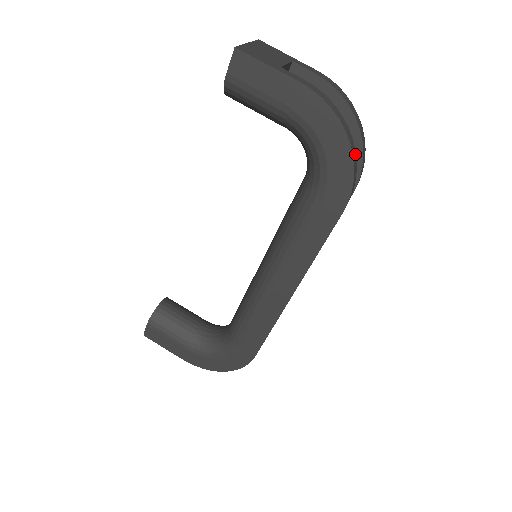
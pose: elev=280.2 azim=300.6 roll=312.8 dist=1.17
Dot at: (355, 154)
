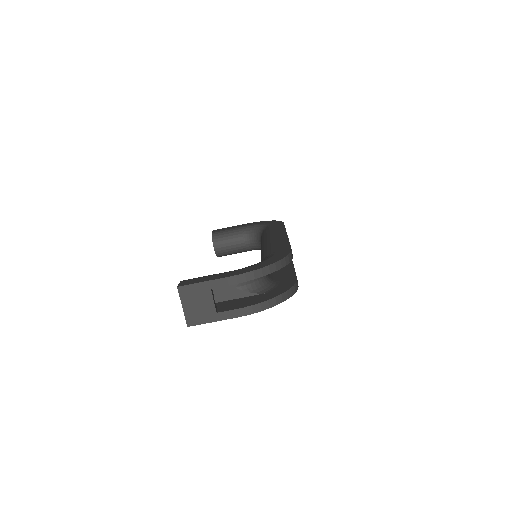
Dot at: (287, 292)
